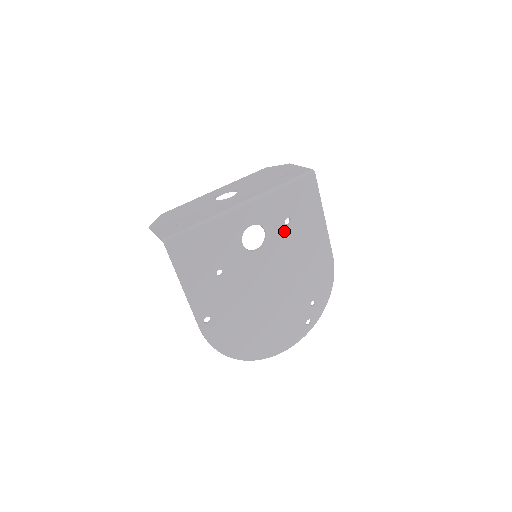
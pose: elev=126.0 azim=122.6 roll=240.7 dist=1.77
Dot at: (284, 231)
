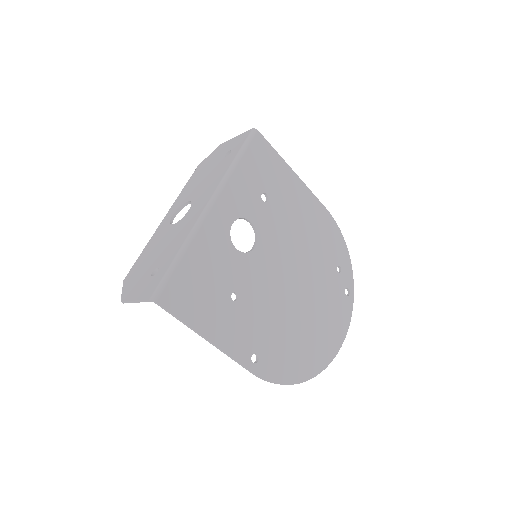
Dot at: (267, 210)
